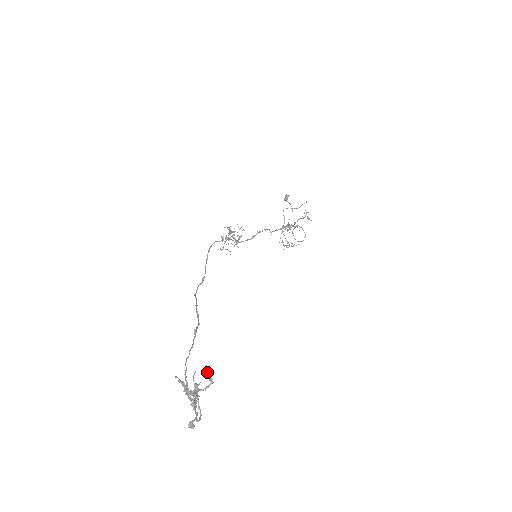
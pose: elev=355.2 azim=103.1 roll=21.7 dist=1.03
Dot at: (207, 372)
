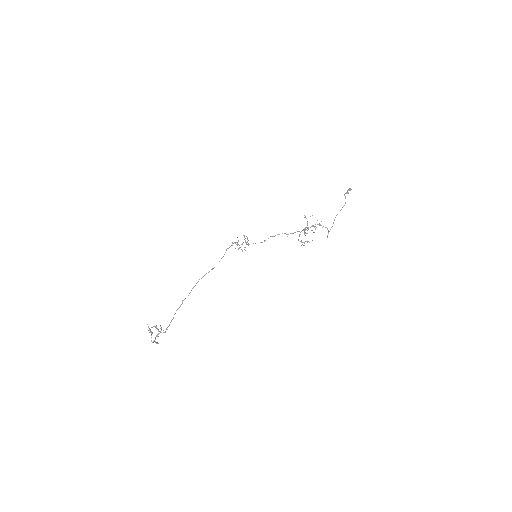
Dot at: (155, 326)
